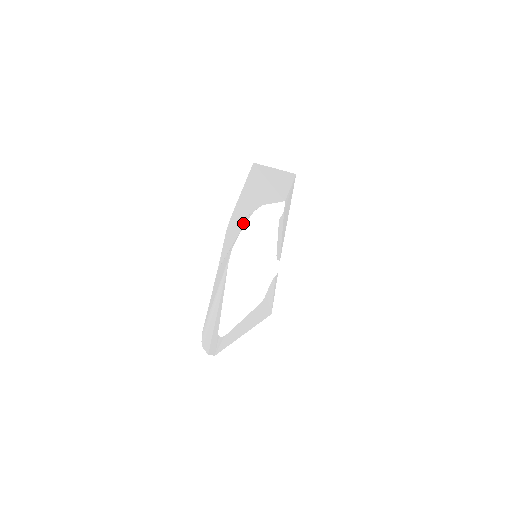
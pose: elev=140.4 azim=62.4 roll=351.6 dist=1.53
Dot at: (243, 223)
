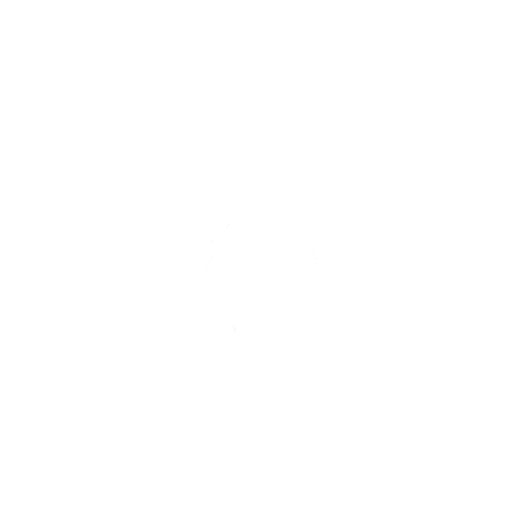
Dot at: (213, 245)
